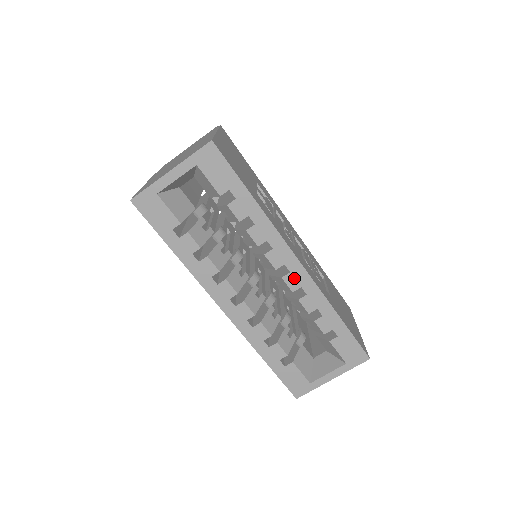
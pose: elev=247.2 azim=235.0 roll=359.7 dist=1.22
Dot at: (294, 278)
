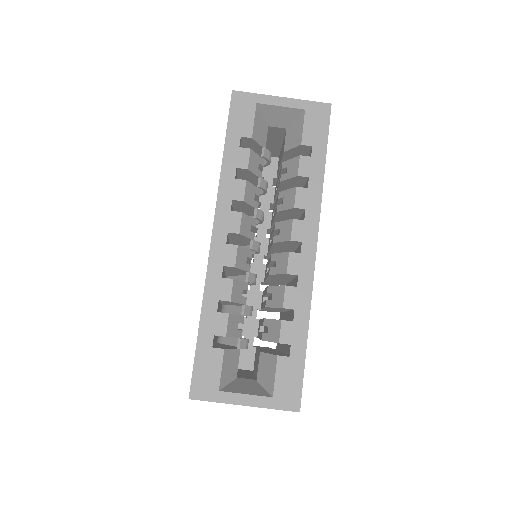
Dot at: (299, 261)
